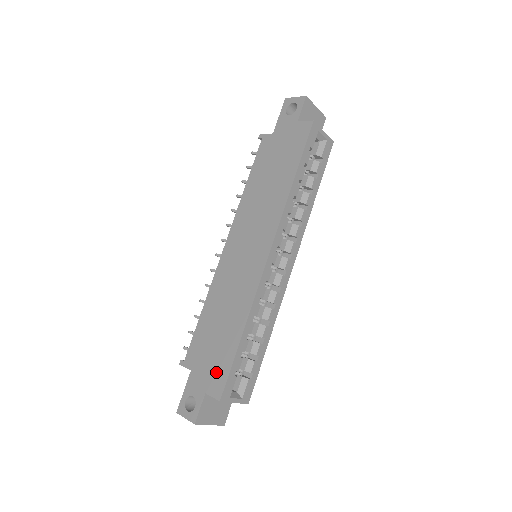
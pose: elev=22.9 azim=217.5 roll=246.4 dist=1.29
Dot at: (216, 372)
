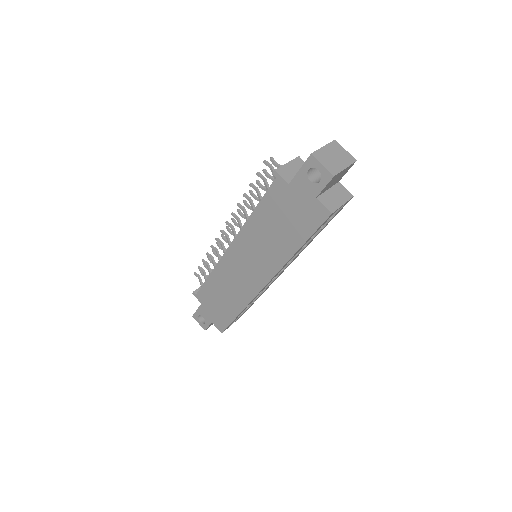
Dot at: (219, 319)
